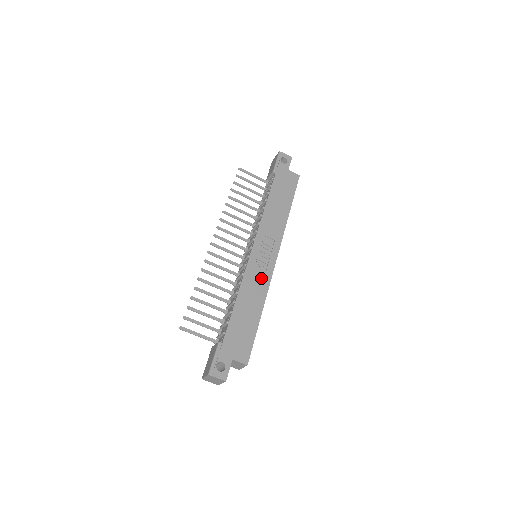
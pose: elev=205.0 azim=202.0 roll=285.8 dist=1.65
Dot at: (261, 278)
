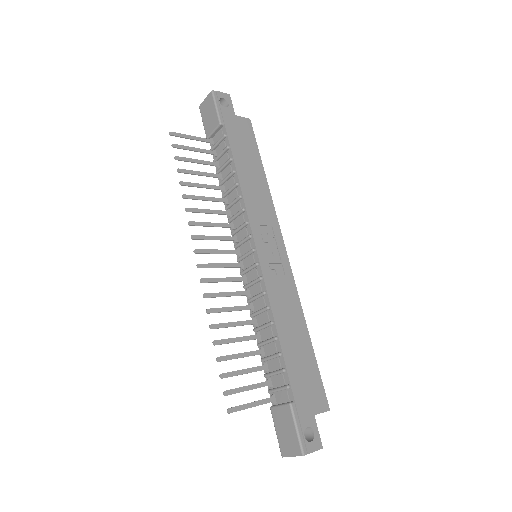
Dot at: (285, 287)
